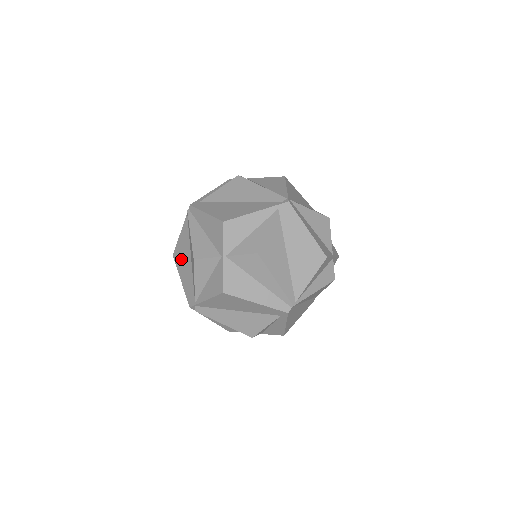
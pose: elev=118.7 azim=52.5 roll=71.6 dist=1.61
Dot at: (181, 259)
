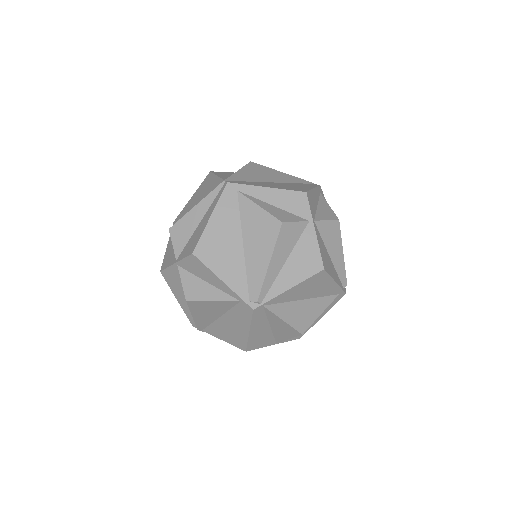
Dot at: (202, 189)
